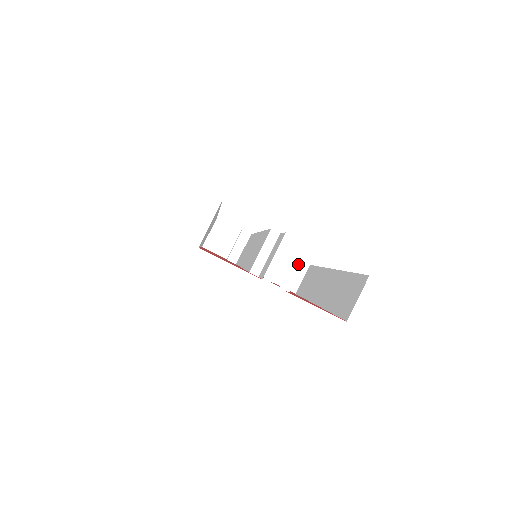
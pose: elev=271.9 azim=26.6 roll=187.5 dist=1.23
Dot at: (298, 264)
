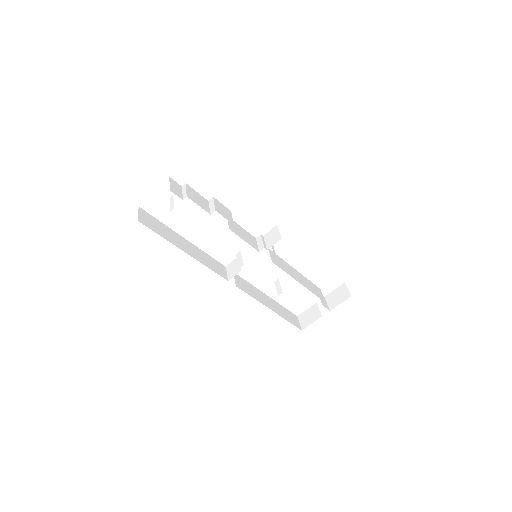
Dot at: (184, 190)
